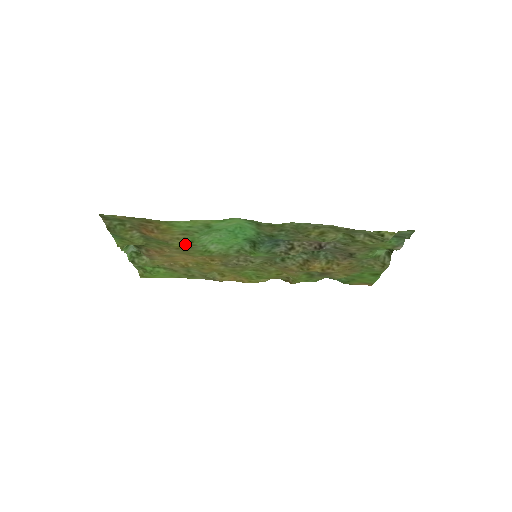
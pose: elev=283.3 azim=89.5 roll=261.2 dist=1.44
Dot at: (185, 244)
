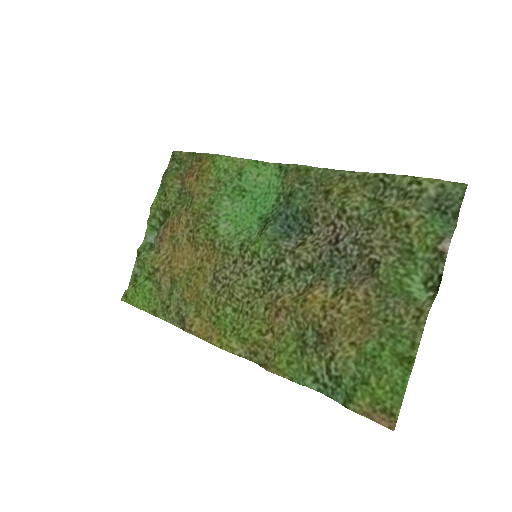
Dot at: (204, 206)
